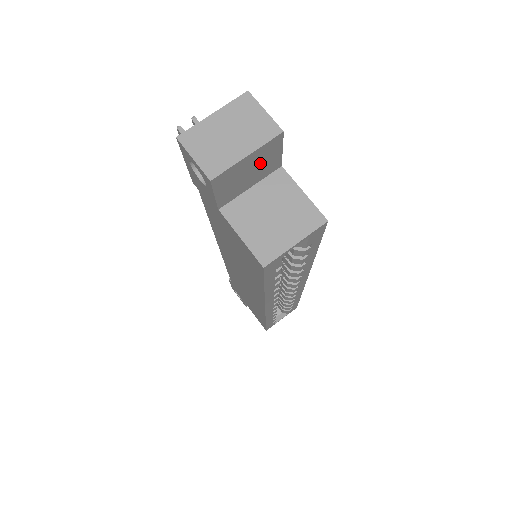
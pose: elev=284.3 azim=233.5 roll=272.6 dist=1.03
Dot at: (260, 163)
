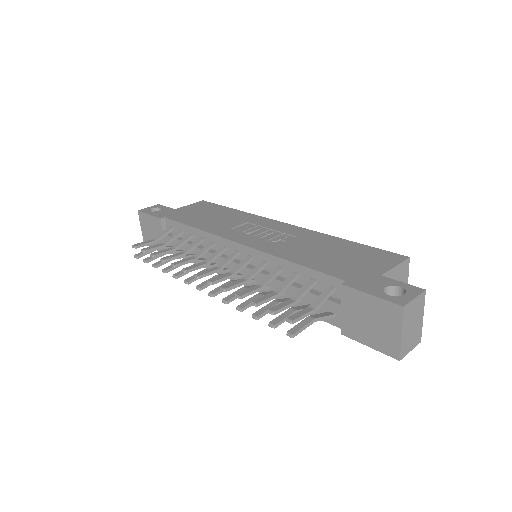
Dot at: occluded
